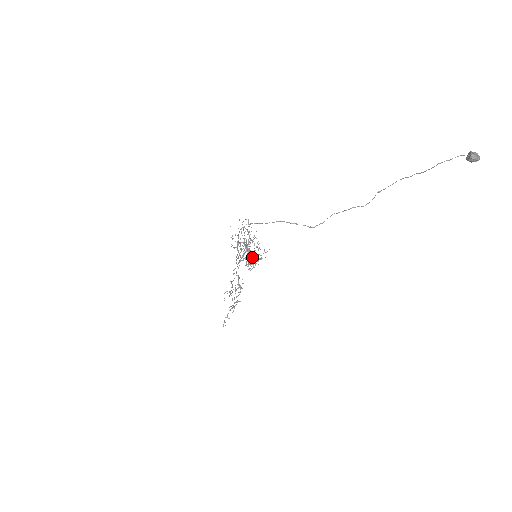
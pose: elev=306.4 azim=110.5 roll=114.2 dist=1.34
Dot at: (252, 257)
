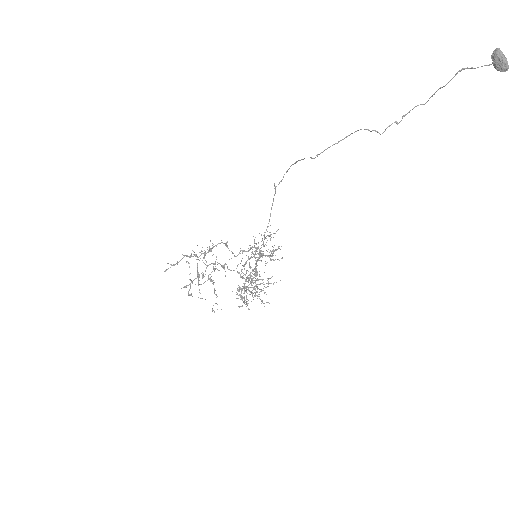
Dot at: occluded
